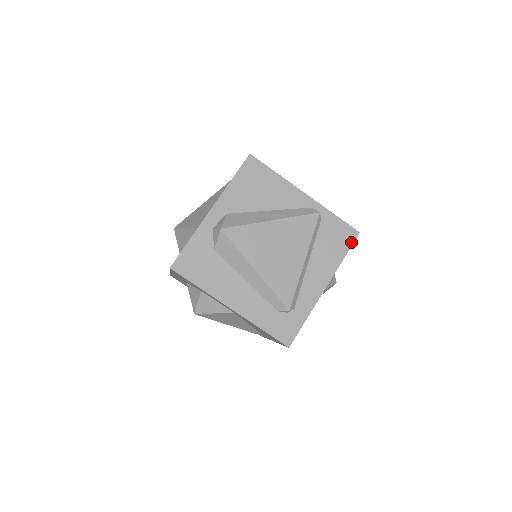
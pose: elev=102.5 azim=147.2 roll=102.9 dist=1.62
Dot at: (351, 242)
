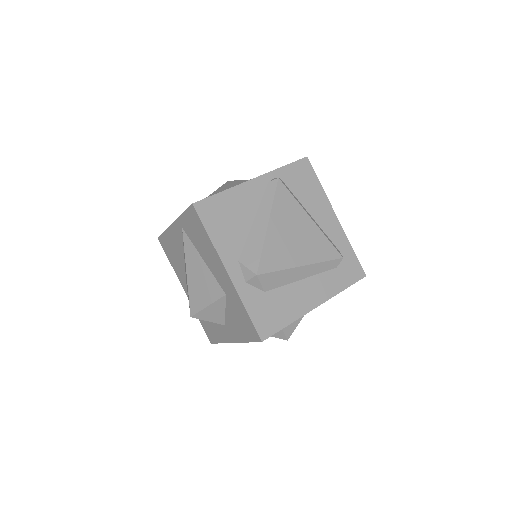
Dot at: (311, 169)
